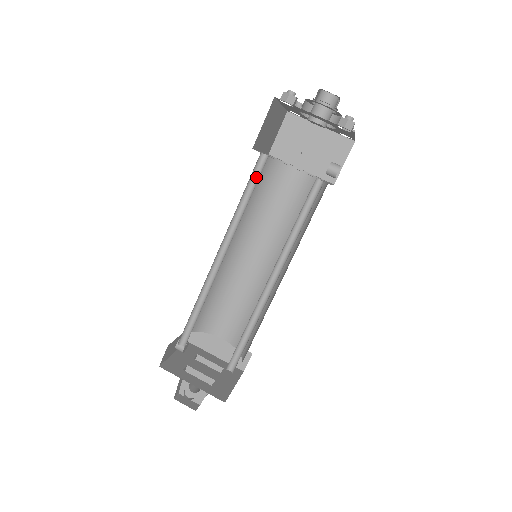
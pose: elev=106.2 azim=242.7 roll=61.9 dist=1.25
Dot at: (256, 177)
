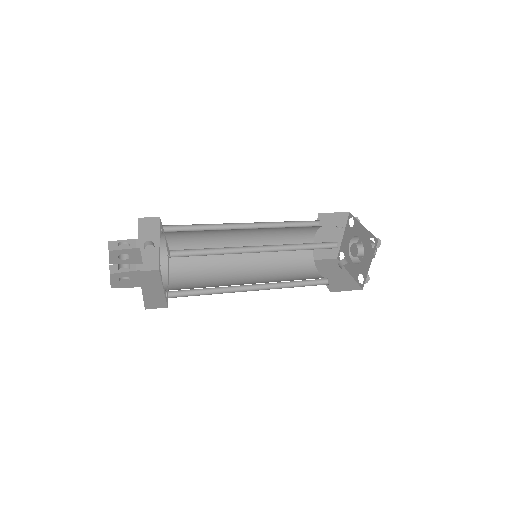
Dot at: (305, 226)
